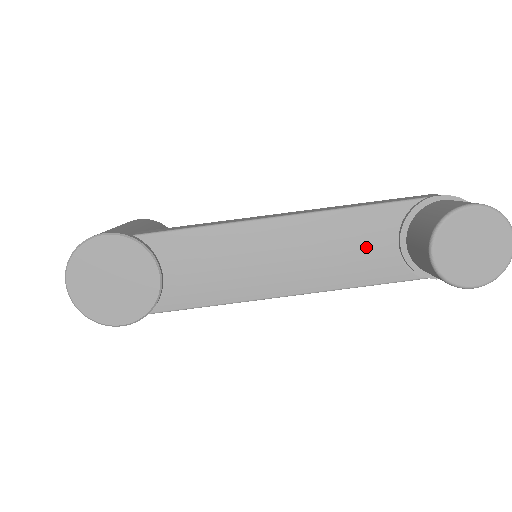
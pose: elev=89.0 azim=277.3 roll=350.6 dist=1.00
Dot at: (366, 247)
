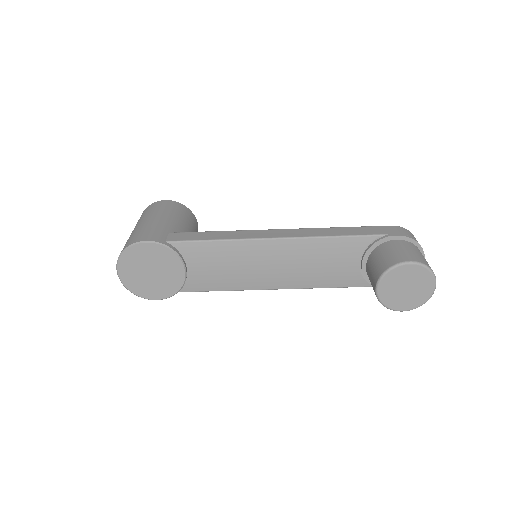
Dot at: (337, 264)
